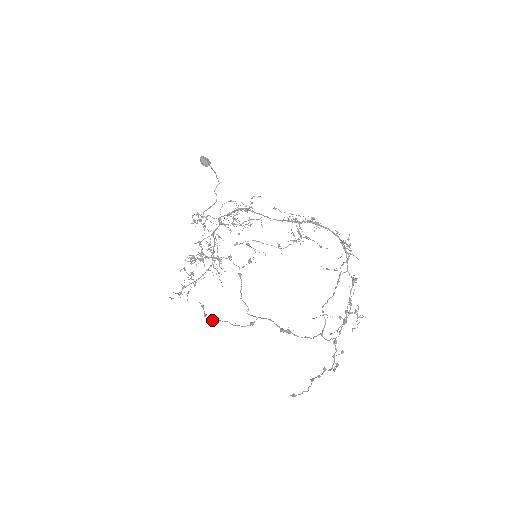
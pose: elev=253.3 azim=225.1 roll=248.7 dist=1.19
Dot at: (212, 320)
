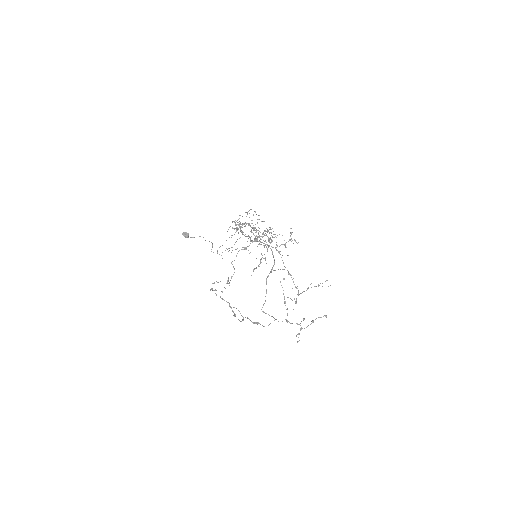
Dot at: occluded
